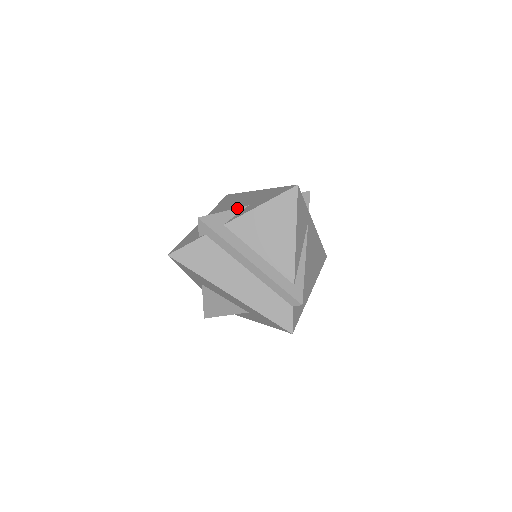
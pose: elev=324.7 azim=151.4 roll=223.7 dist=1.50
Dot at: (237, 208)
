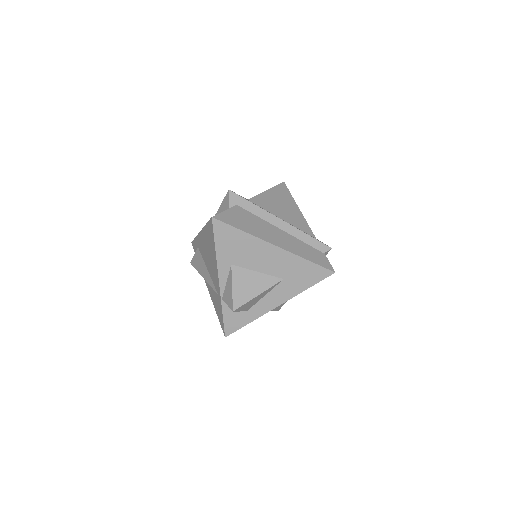
Dot at: occluded
